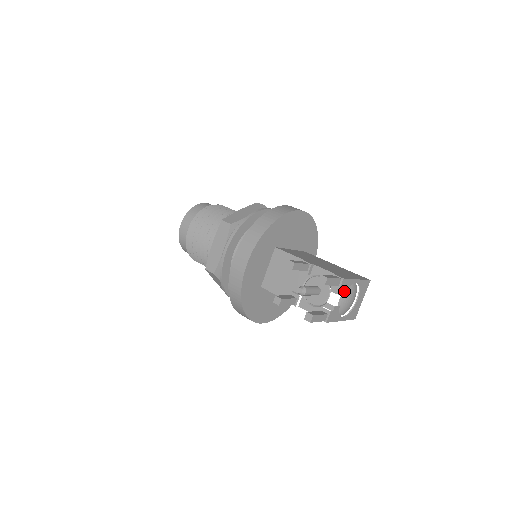
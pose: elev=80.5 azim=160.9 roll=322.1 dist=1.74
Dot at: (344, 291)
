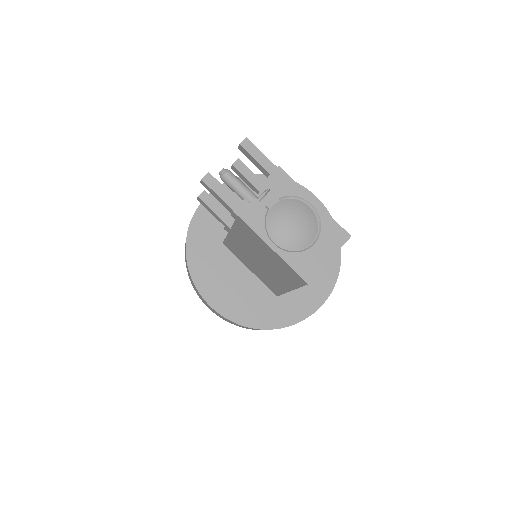
Dot at: (280, 192)
